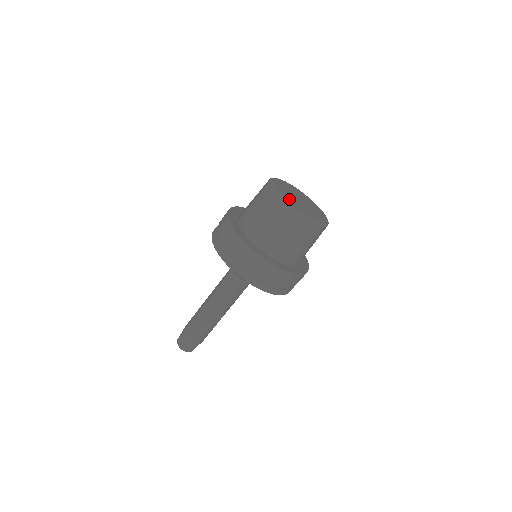
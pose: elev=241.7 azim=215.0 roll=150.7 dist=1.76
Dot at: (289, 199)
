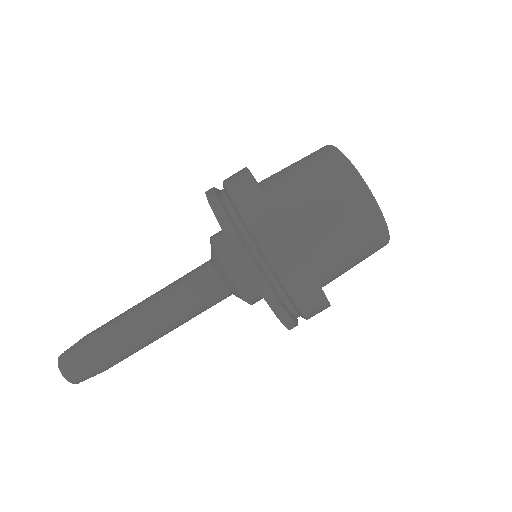
Dot at: occluded
